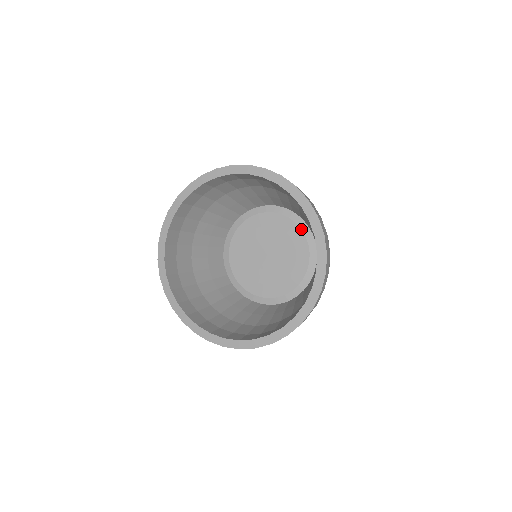
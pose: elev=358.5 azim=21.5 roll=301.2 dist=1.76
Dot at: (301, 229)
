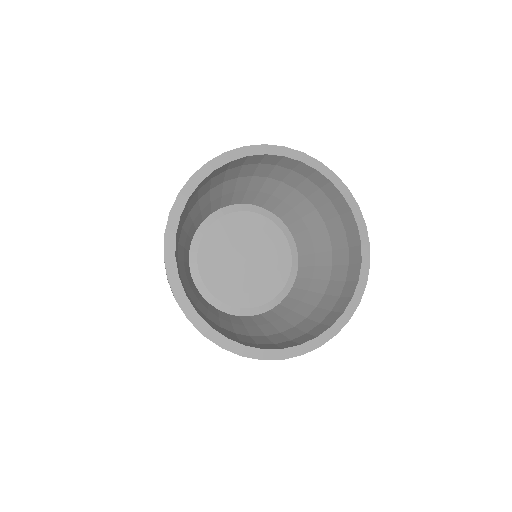
Dot at: (251, 212)
